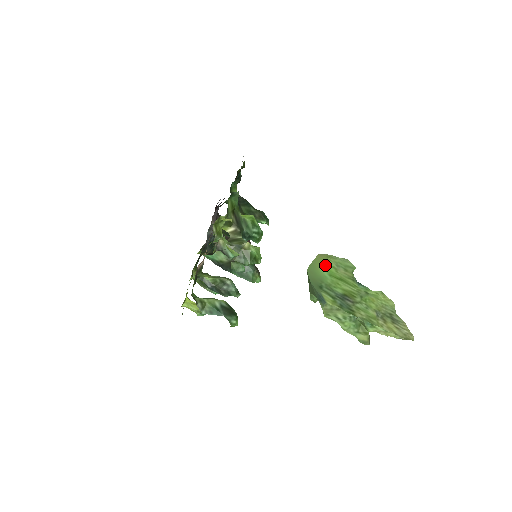
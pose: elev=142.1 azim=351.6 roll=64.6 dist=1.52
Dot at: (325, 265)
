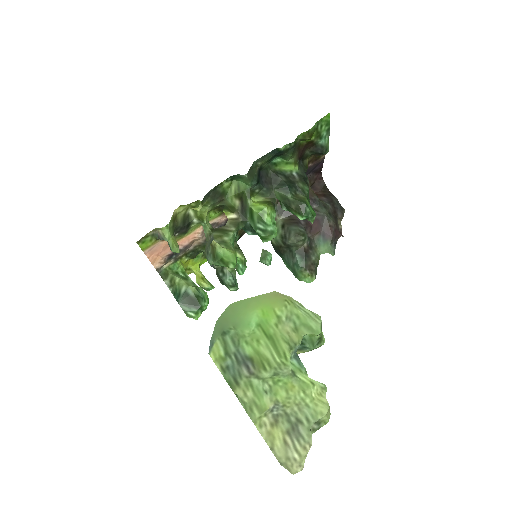
Dot at: (267, 309)
